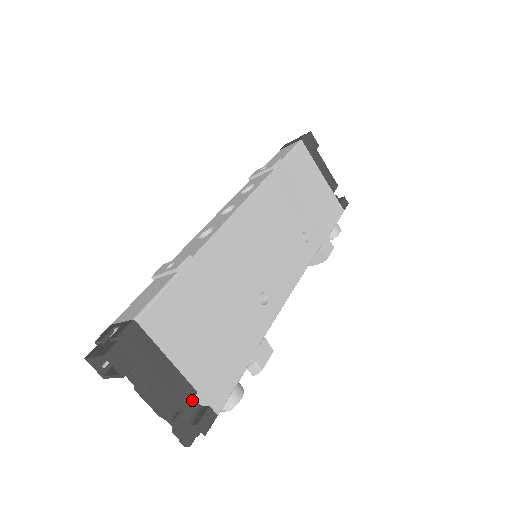
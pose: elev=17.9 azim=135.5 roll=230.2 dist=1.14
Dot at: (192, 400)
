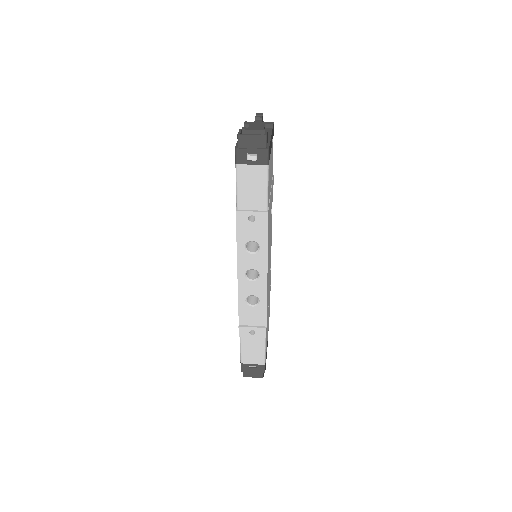
Dot at: occluded
